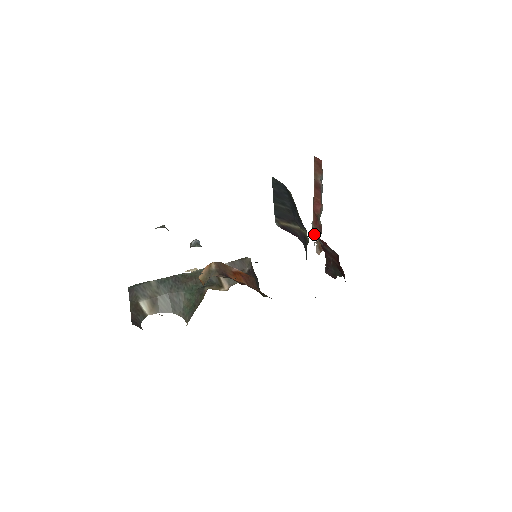
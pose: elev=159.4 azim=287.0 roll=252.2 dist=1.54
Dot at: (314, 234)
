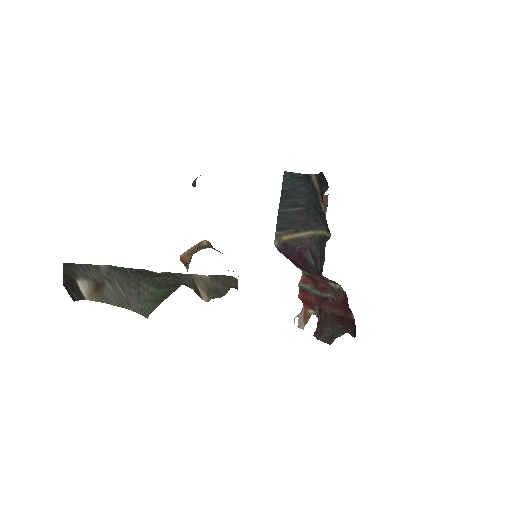
Dot at: (300, 298)
